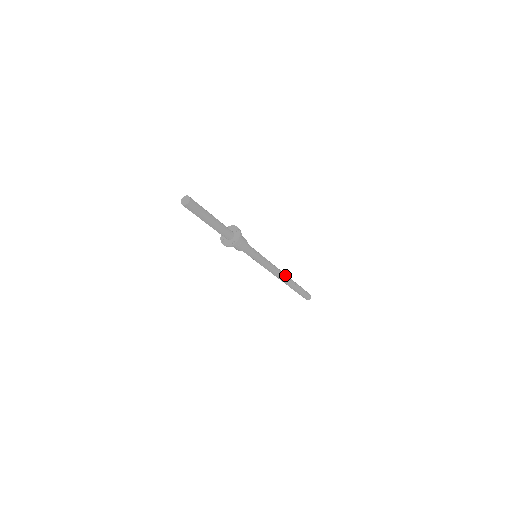
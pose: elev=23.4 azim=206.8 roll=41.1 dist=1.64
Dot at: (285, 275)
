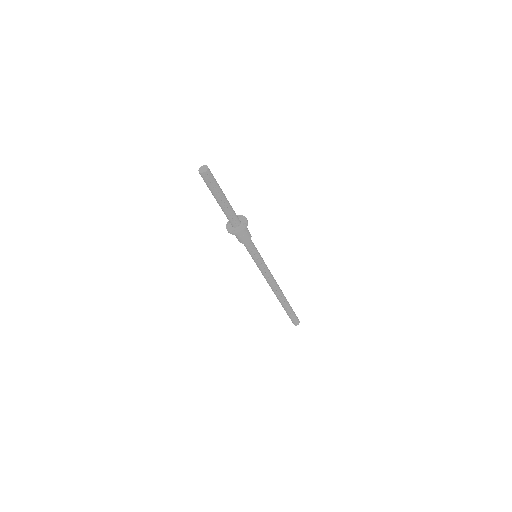
Dot at: occluded
